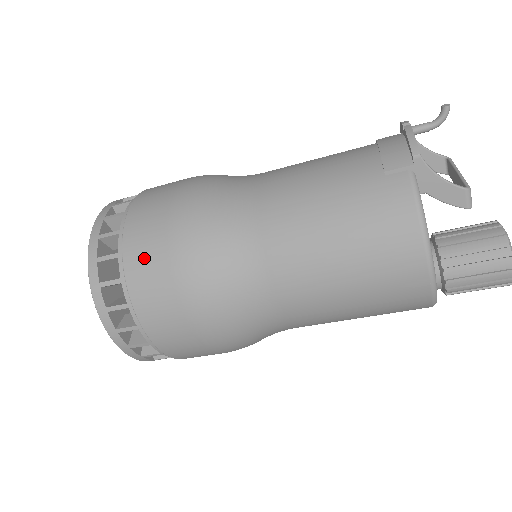
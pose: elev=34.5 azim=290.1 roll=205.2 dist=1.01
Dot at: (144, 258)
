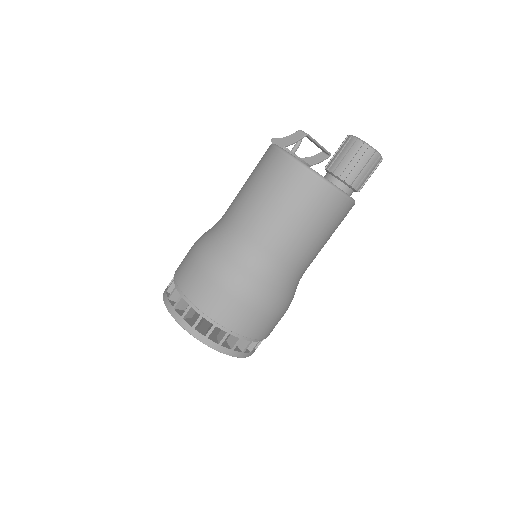
Dot at: occluded
